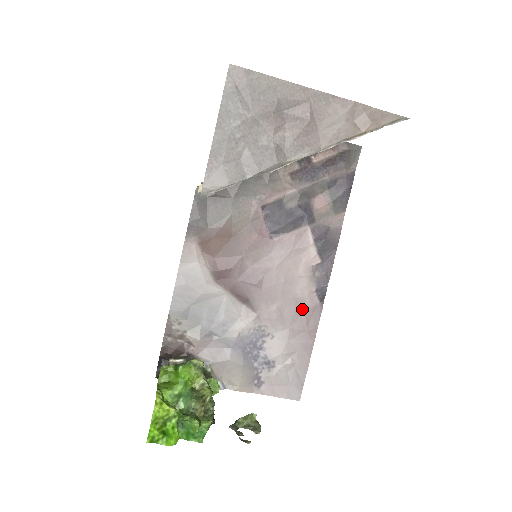
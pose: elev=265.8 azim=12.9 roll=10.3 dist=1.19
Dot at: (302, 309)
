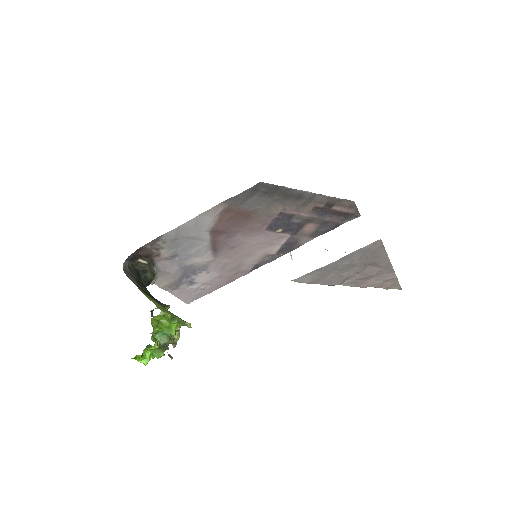
Dot at: (239, 268)
